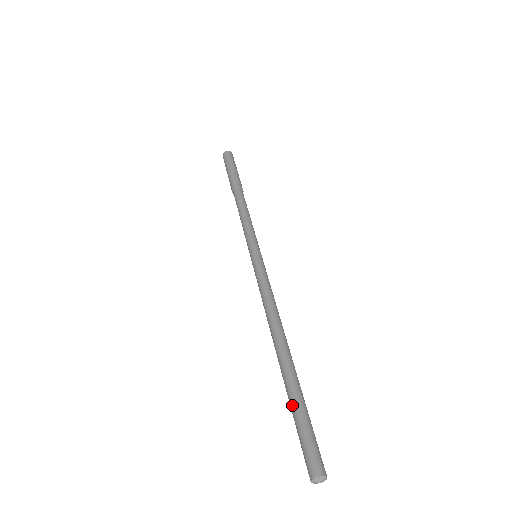
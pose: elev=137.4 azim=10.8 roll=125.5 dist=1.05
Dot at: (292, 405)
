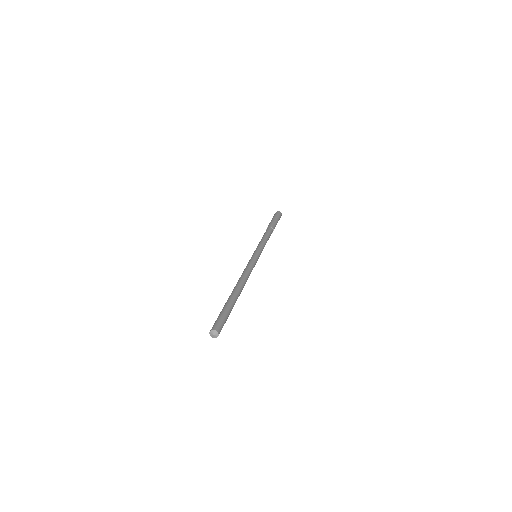
Dot at: (225, 306)
